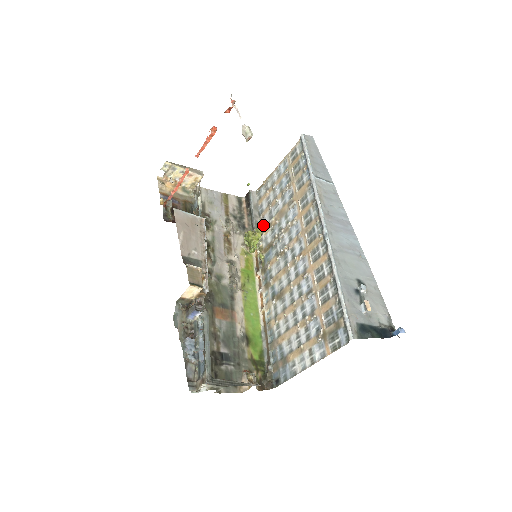
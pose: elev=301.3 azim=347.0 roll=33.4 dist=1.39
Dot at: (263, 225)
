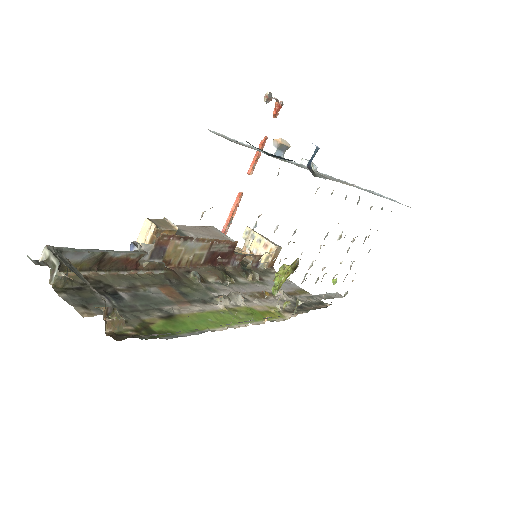
Dot at: (298, 258)
